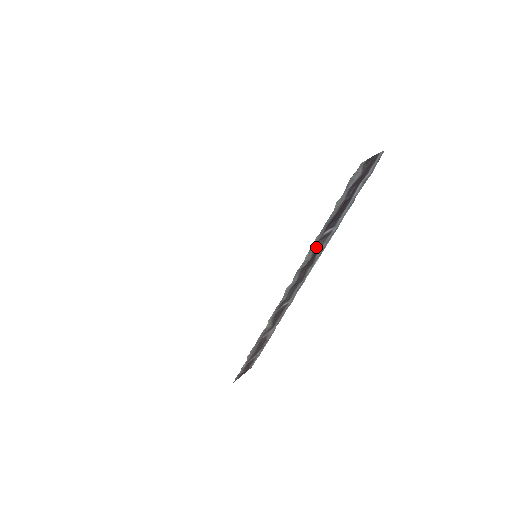
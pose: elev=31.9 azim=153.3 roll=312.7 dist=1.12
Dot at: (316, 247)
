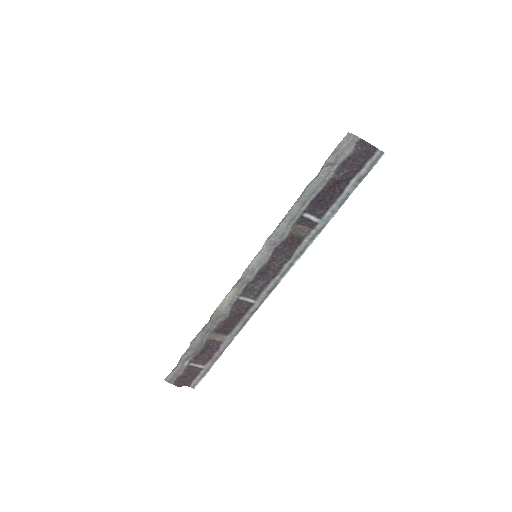
Dot at: (297, 231)
